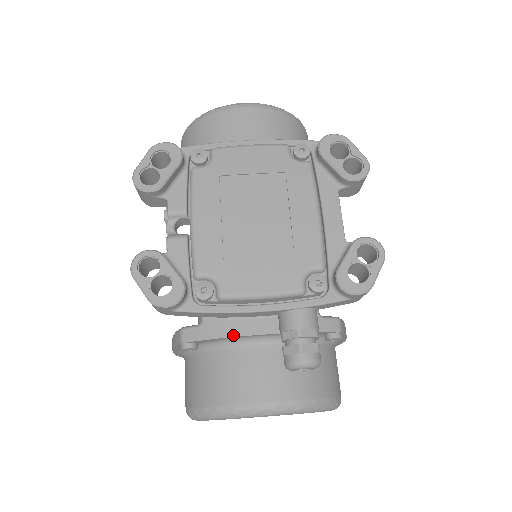
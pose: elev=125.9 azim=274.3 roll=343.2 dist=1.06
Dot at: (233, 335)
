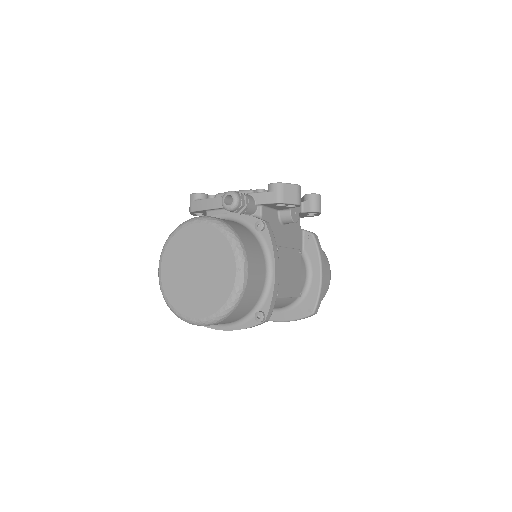
Dot at: (211, 216)
